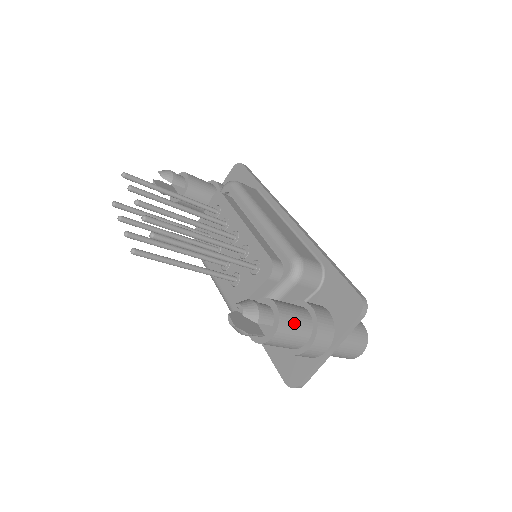
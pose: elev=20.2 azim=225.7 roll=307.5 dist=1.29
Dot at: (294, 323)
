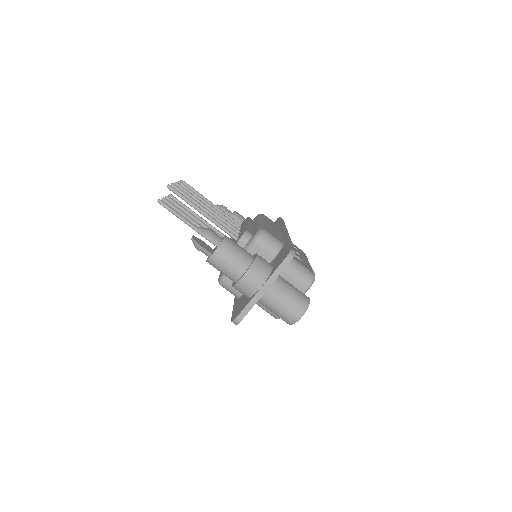
Dot at: (234, 251)
